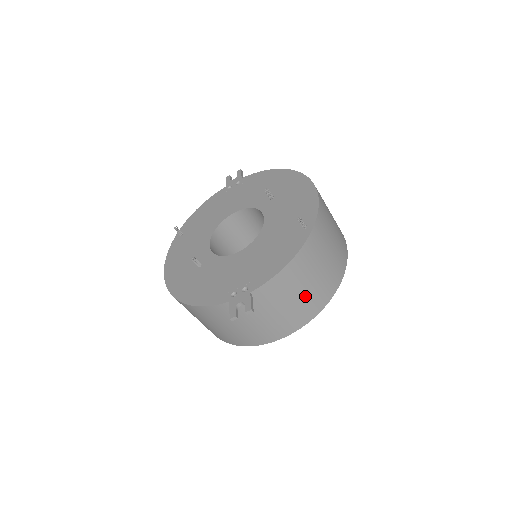
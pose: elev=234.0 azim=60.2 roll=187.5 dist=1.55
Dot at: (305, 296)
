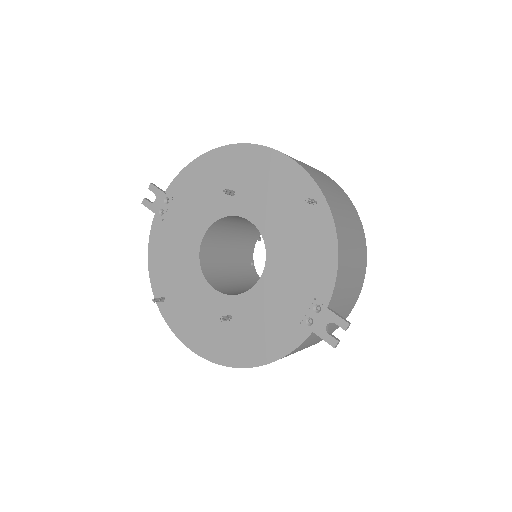
Dot at: (356, 260)
